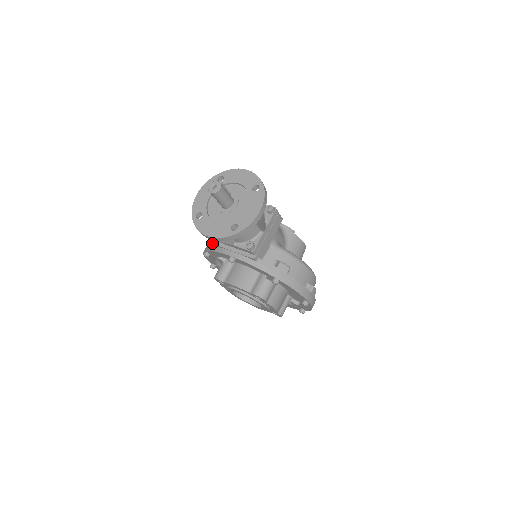
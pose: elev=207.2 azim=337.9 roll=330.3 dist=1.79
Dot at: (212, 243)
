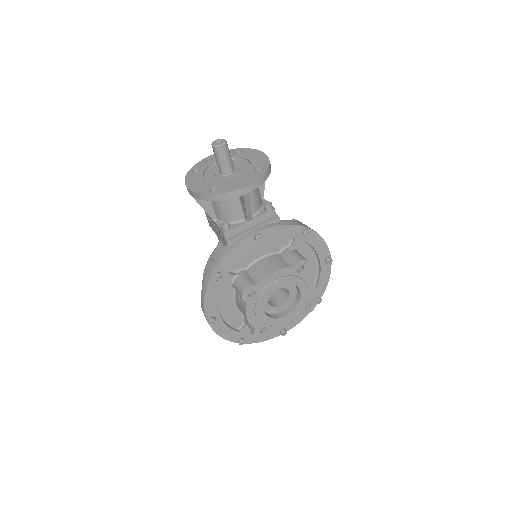
Dot at: (217, 255)
